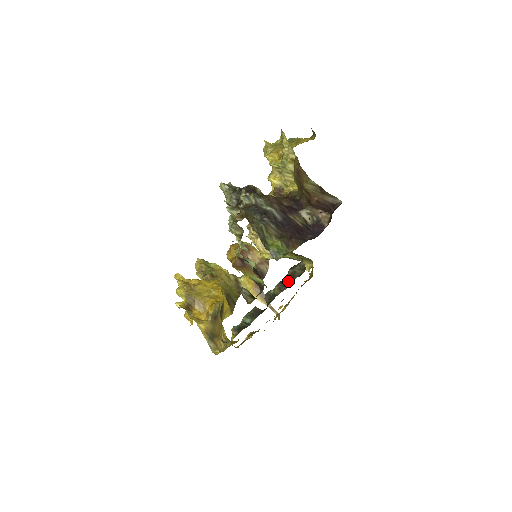
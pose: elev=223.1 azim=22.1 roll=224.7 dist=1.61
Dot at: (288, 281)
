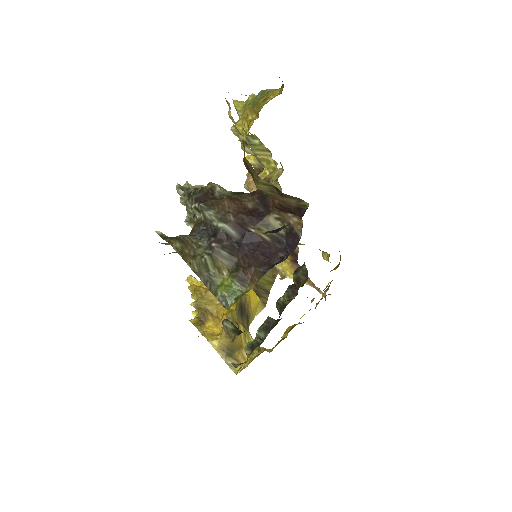
Dot at: (296, 287)
